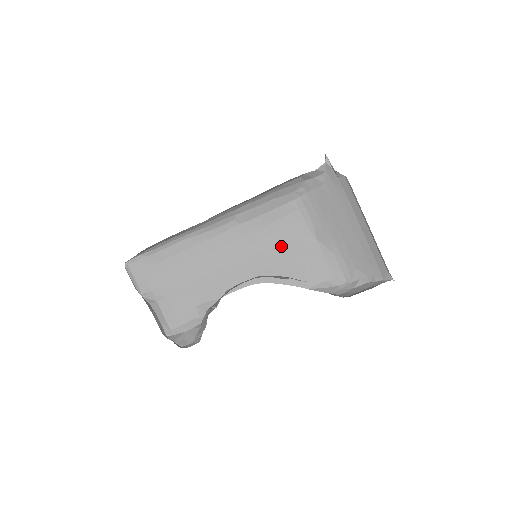
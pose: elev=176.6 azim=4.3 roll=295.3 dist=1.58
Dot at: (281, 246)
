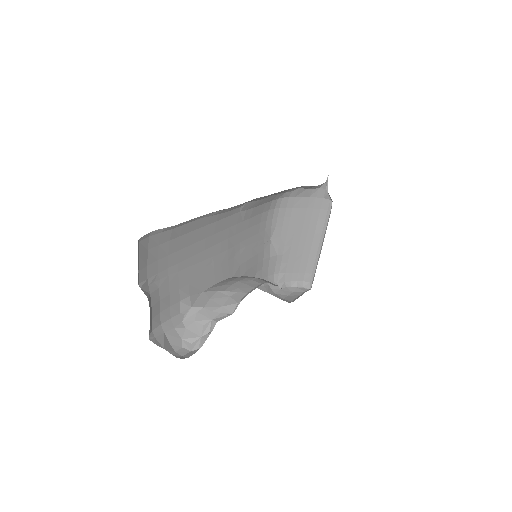
Dot at: (251, 241)
